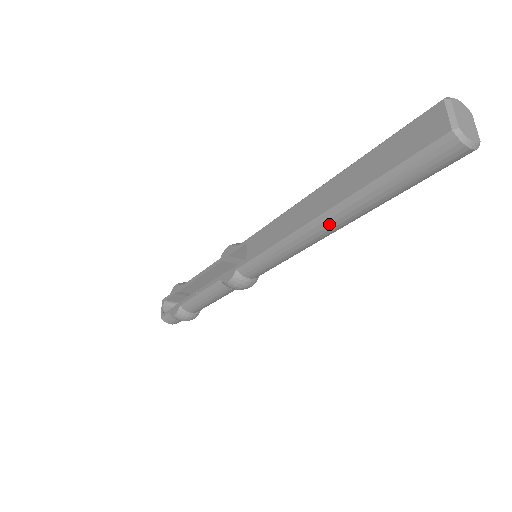
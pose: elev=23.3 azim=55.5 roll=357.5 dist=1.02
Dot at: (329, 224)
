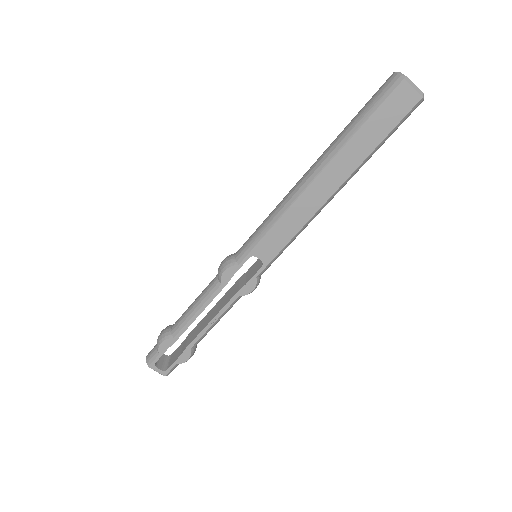
Dot at: occluded
